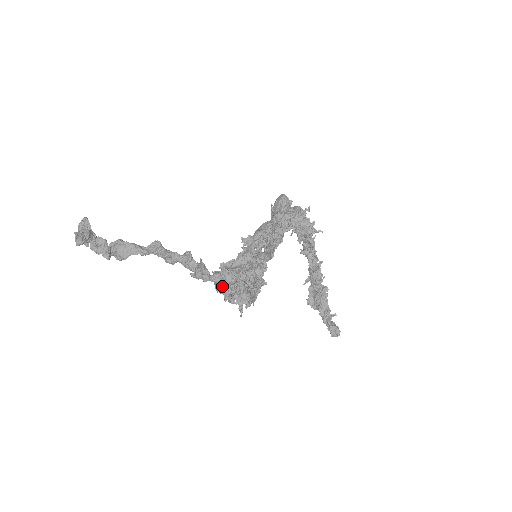
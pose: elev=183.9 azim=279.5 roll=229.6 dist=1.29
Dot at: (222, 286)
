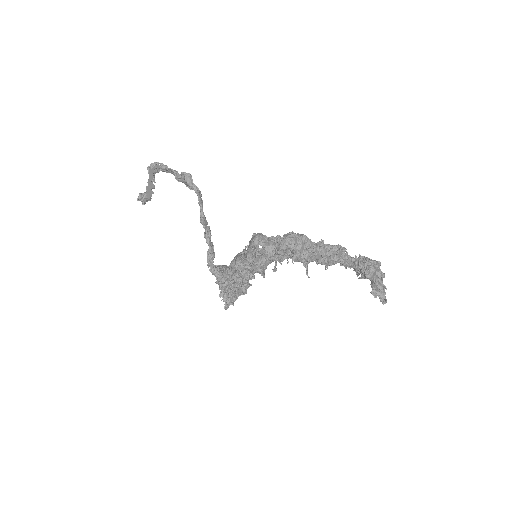
Dot at: occluded
